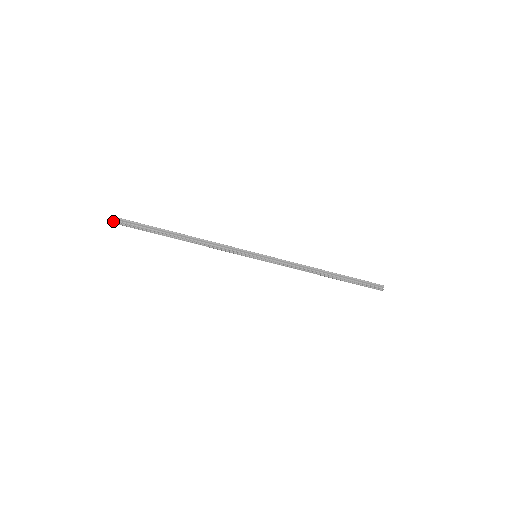
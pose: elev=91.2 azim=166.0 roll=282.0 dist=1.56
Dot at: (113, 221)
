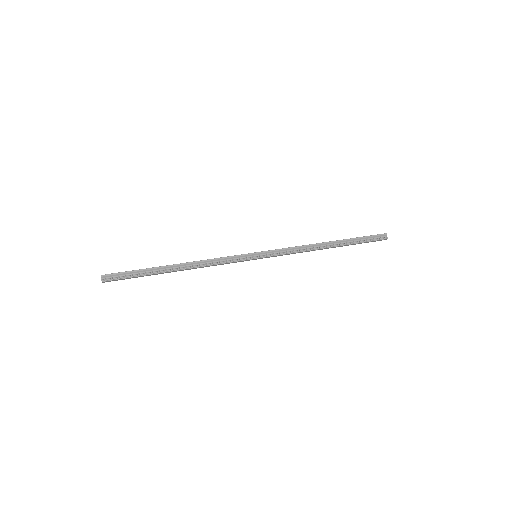
Dot at: (103, 280)
